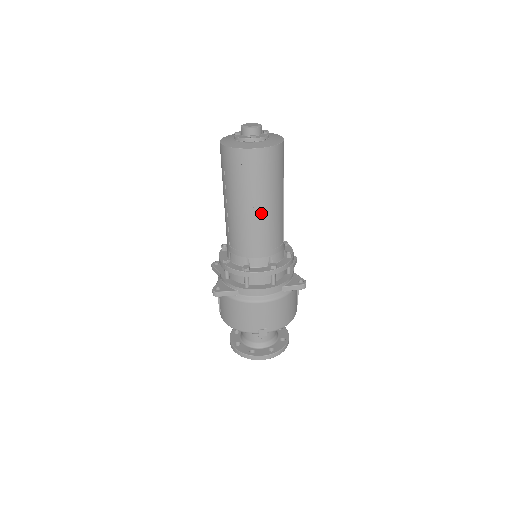
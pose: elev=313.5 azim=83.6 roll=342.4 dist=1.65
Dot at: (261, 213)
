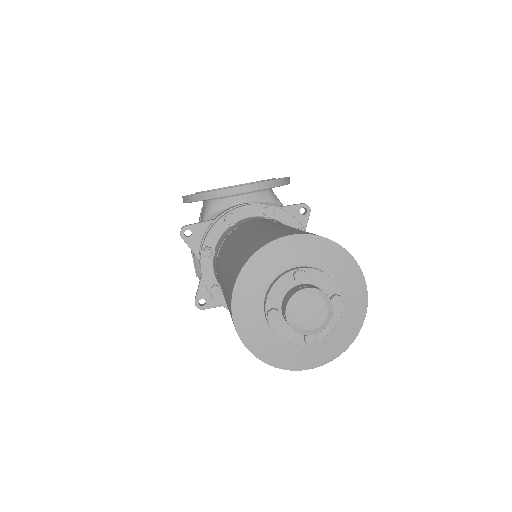
Dot at: occluded
